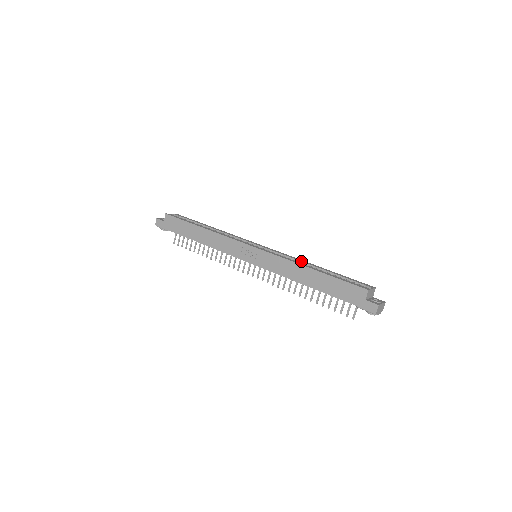
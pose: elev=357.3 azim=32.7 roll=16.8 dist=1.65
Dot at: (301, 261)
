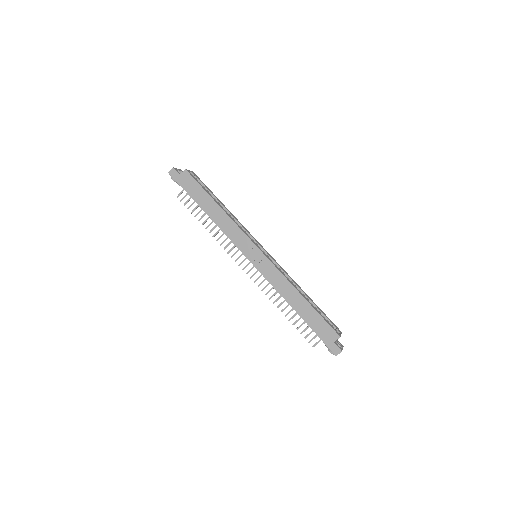
Dot at: (294, 282)
